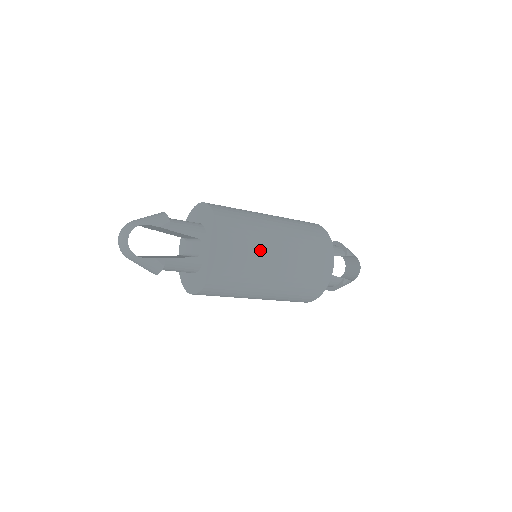
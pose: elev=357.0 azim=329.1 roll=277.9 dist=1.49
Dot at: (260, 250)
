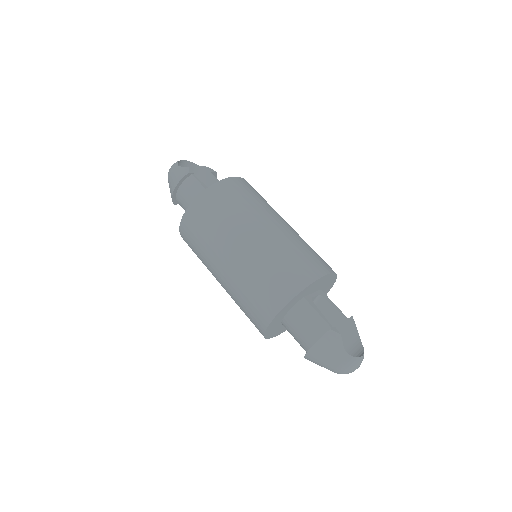
Dot at: (266, 206)
